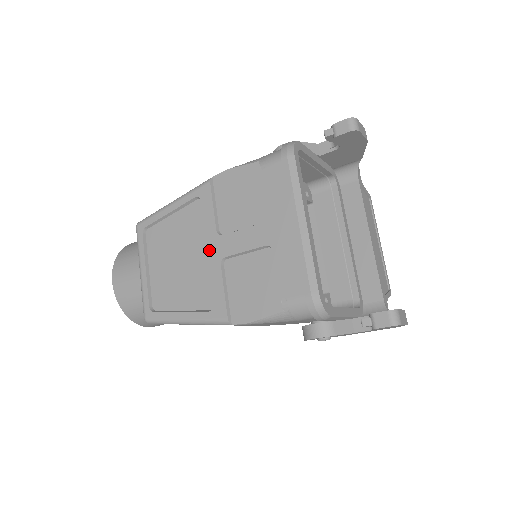
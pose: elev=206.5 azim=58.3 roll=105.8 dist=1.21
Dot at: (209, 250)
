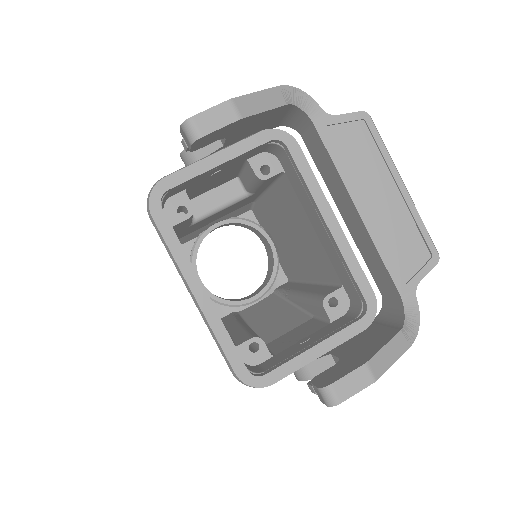
Dot at: occluded
